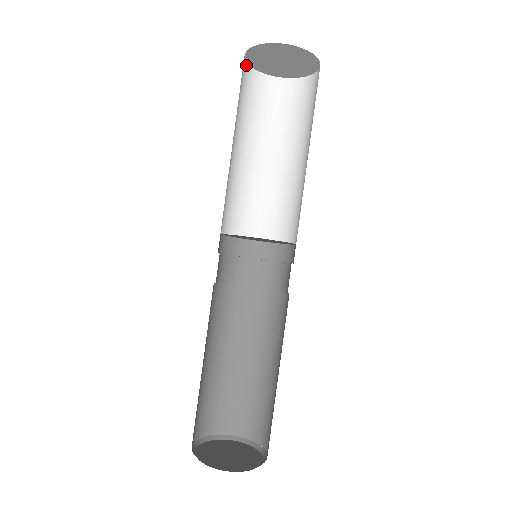
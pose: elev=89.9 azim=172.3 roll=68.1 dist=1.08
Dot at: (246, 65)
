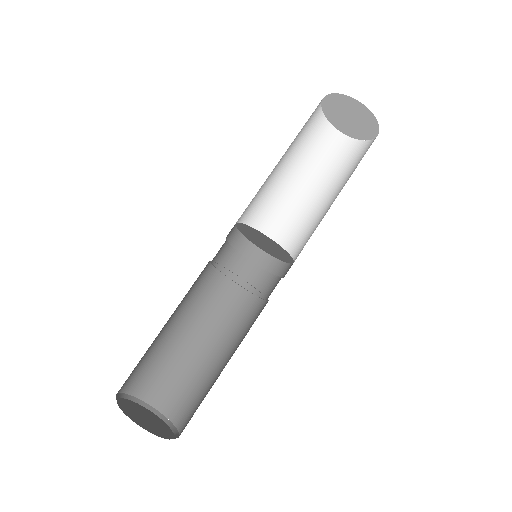
Dot at: (320, 103)
